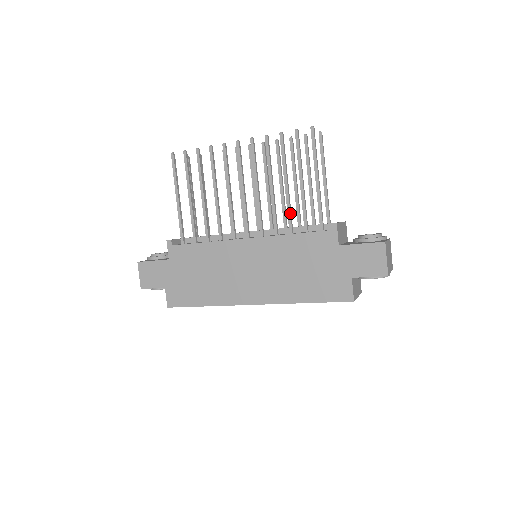
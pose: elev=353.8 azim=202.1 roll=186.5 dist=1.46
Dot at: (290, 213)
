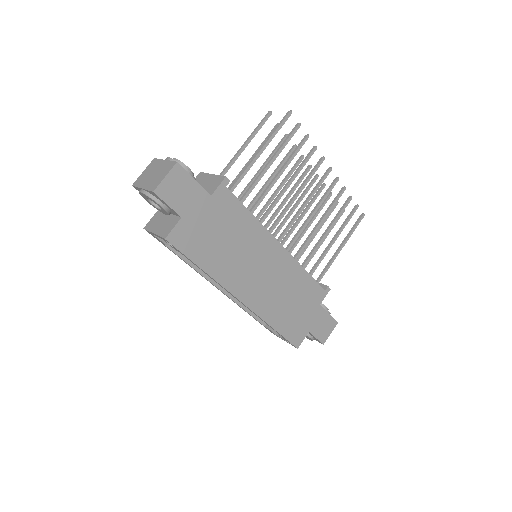
Dot at: (313, 254)
